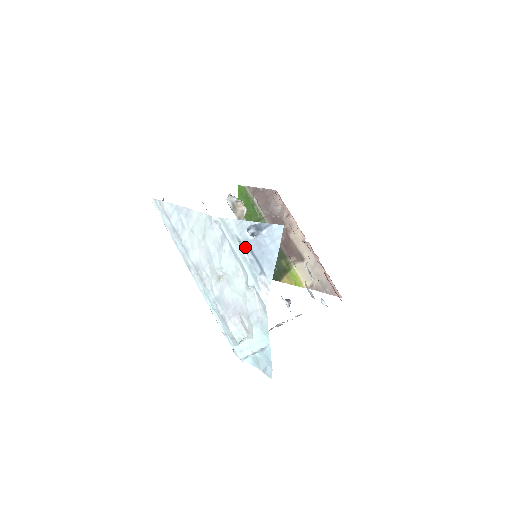
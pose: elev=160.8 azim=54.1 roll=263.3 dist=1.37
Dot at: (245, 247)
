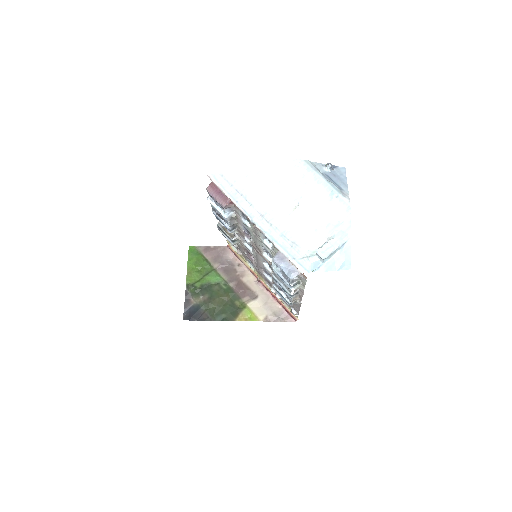
Dot at: (325, 176)
